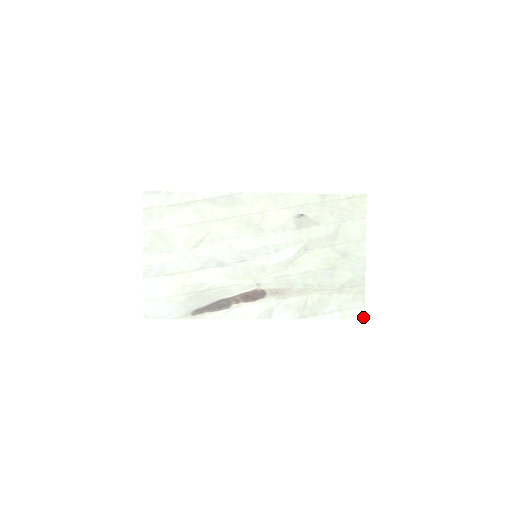
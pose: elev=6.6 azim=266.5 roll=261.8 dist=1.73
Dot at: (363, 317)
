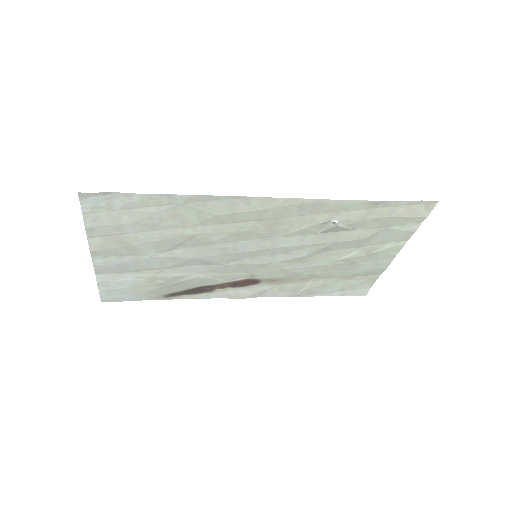
Dot at: (365, 295)
